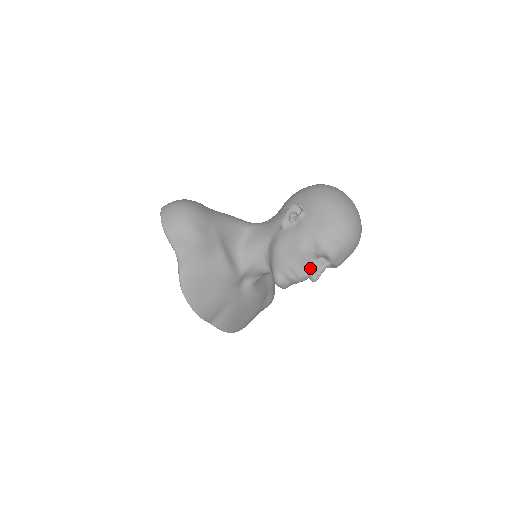
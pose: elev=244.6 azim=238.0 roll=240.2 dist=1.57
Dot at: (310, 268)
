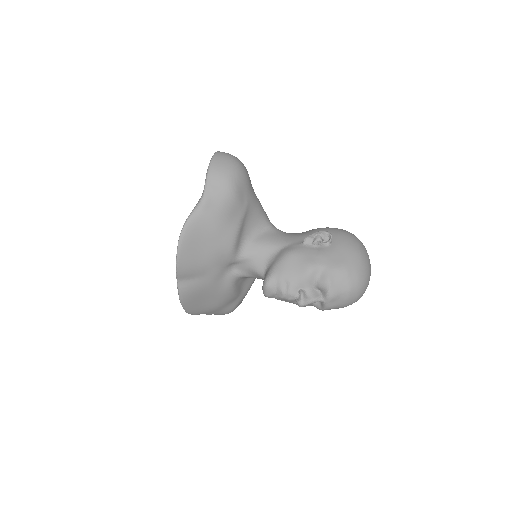
Dot at: (304, 292)
